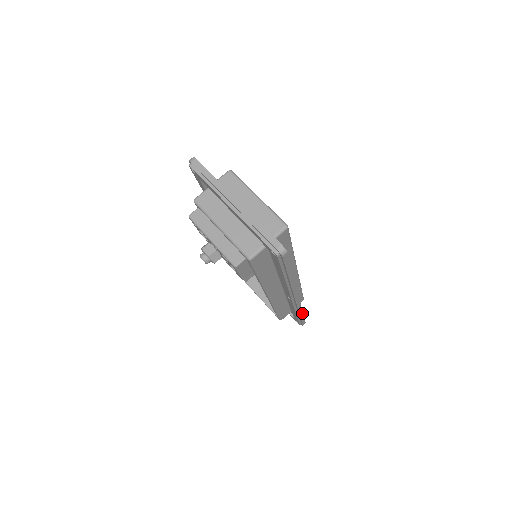
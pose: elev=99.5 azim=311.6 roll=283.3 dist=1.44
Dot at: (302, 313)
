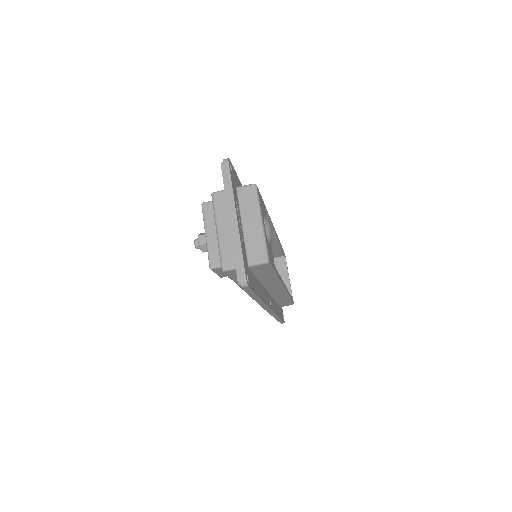
Dot at: (278, 317)
